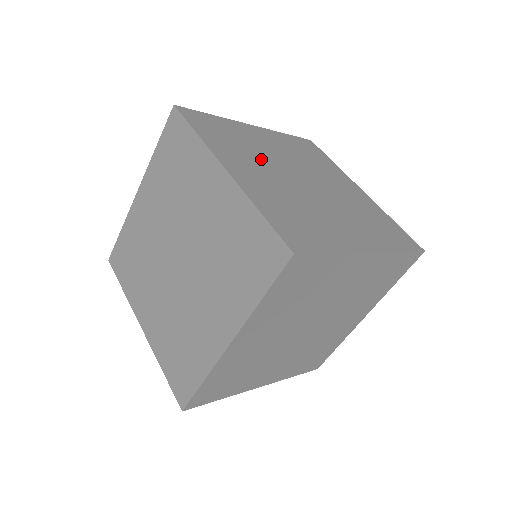
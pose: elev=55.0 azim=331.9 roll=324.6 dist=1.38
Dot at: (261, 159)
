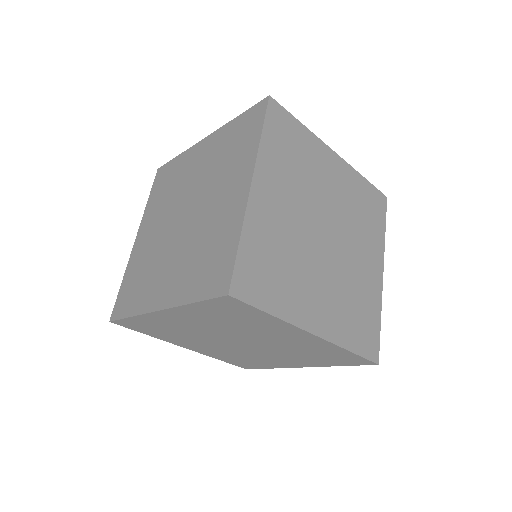
Dot at: (303, 261)
